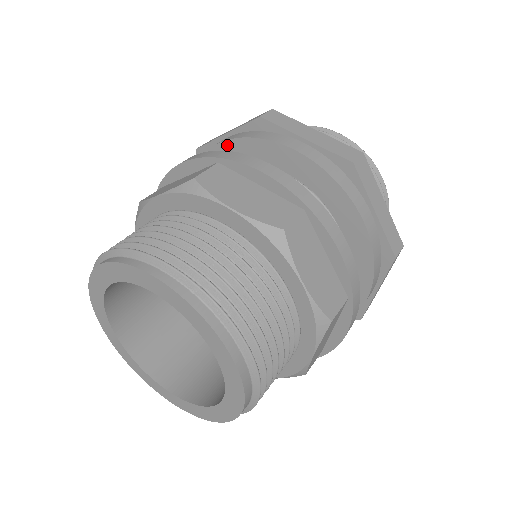
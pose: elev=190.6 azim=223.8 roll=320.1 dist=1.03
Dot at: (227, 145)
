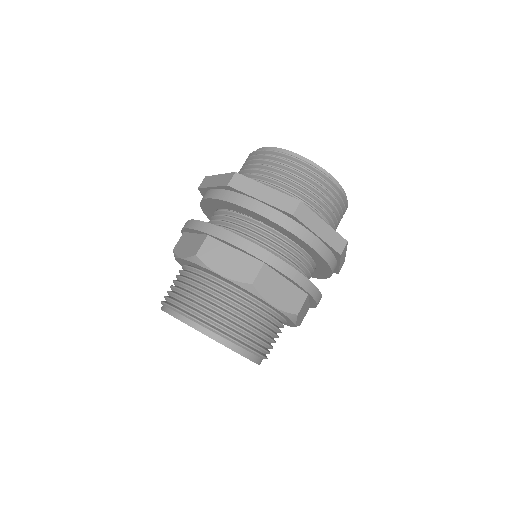
Dot at: (214, 200)
